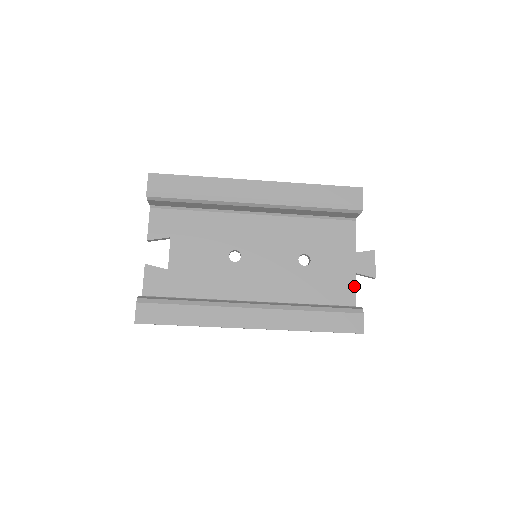
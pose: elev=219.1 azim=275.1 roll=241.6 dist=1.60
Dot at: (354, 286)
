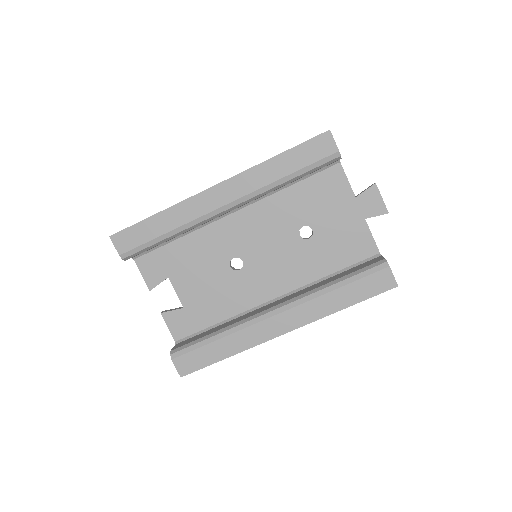
Dot at: (369, 233)
